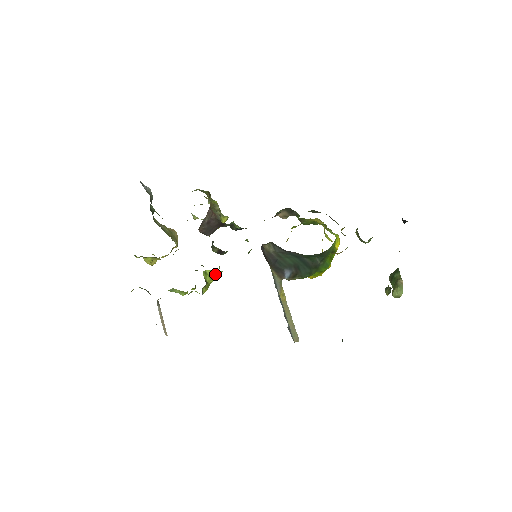
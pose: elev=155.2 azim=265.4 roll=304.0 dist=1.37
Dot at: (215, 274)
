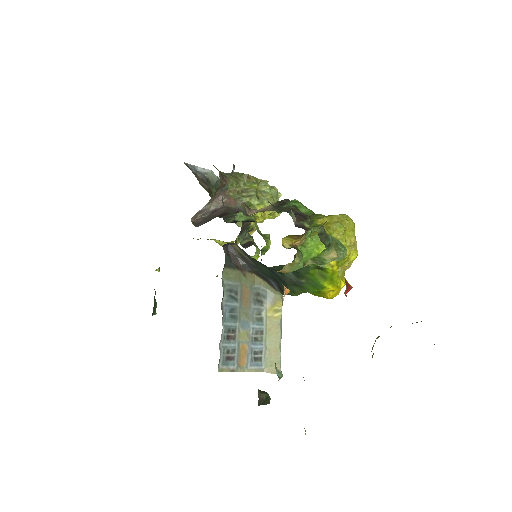
Dot at: occluded
